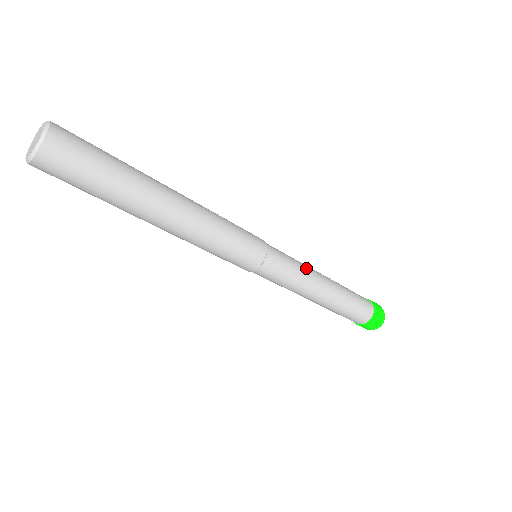
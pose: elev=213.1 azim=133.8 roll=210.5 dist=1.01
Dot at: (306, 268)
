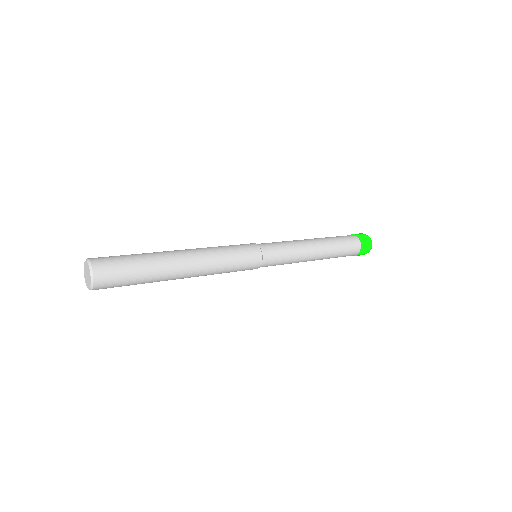
Dot at: (297, 259)
